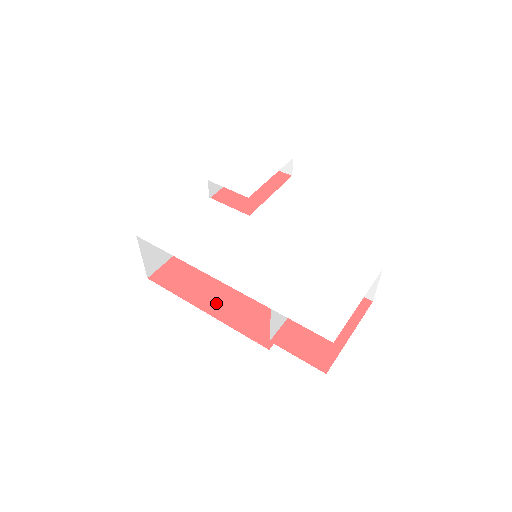
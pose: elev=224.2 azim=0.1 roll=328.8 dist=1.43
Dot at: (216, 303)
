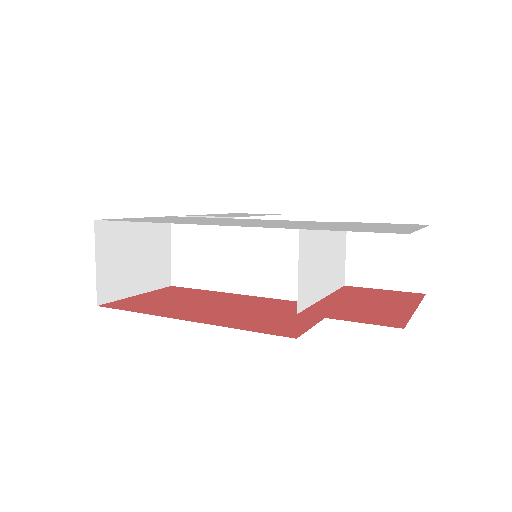
Dot at: (202, 315)
